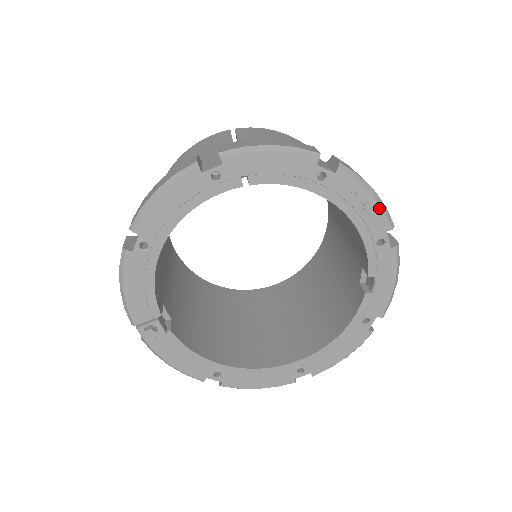
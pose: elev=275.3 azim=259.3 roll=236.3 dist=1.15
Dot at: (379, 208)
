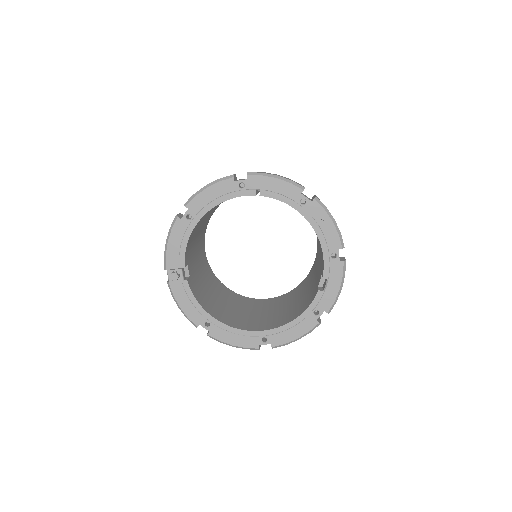
Dot at: (336, 231)
